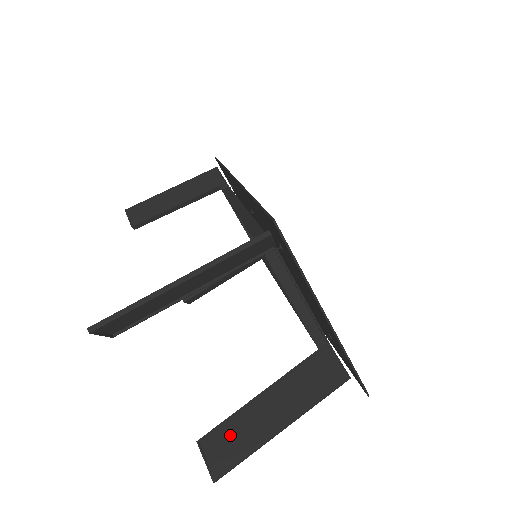
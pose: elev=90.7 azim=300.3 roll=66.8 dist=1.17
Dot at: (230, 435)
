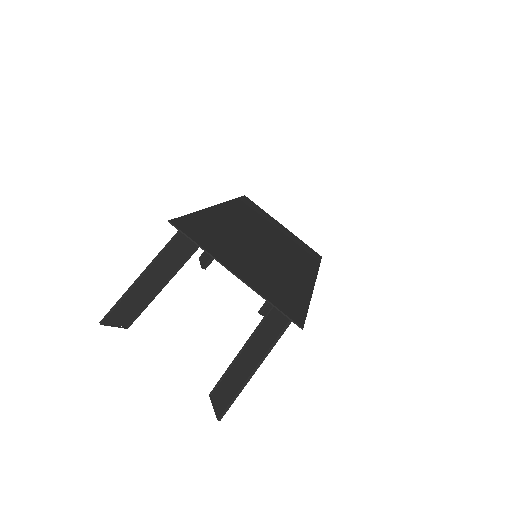
Dot at: (226, 385)
